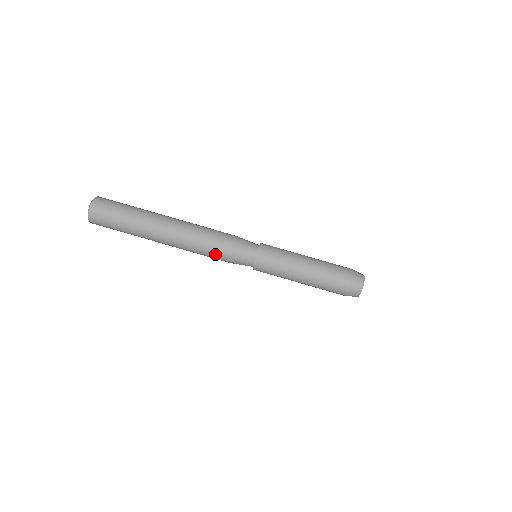
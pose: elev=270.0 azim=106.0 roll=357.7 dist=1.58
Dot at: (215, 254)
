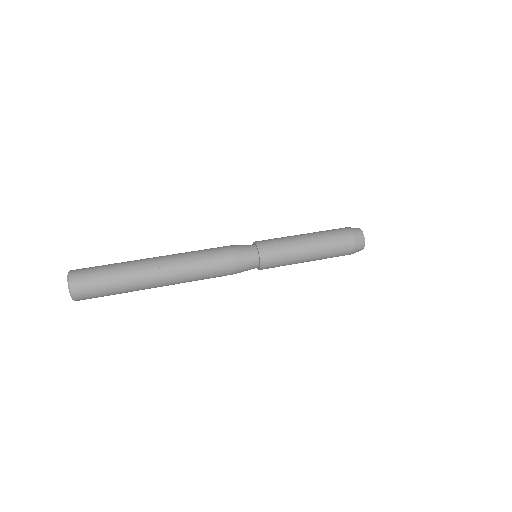
Dot at: (218, 267)
